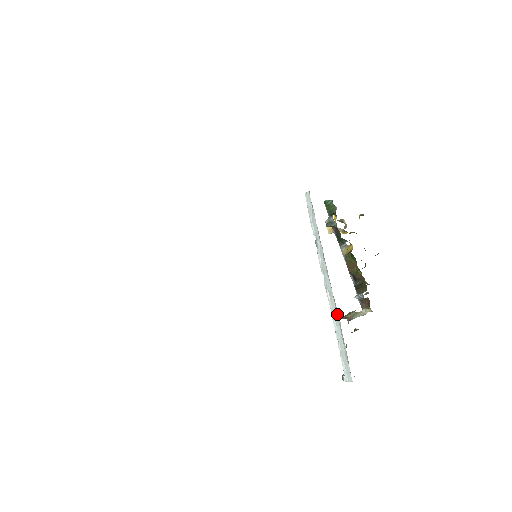
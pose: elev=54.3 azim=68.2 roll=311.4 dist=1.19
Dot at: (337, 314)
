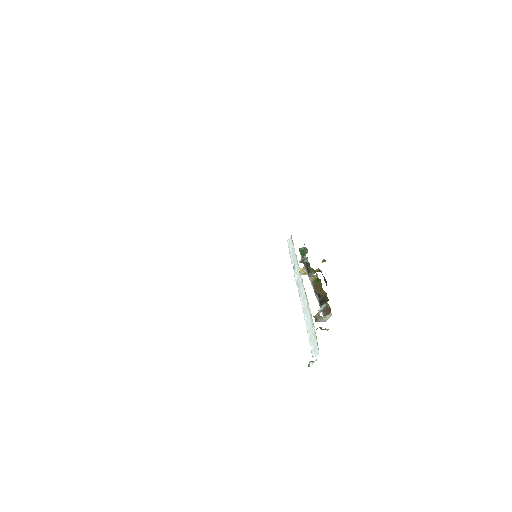
Dot at: (308, 307)
